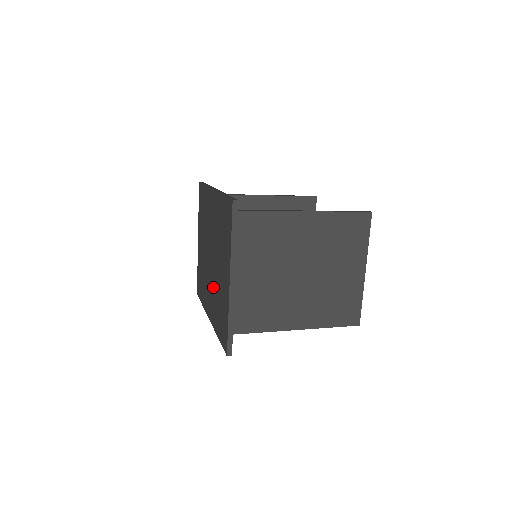
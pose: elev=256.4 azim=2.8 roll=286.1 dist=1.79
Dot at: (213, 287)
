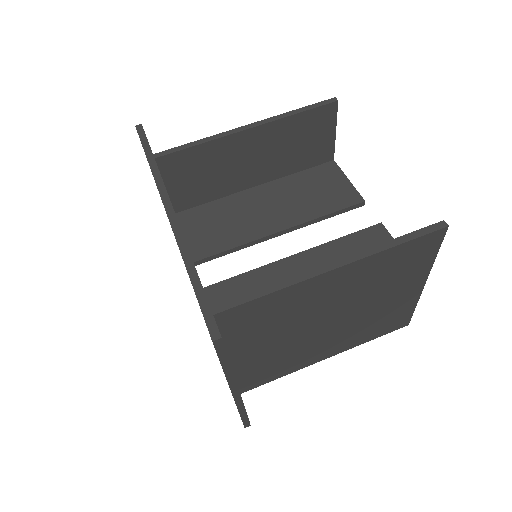
Dot at: occluded
